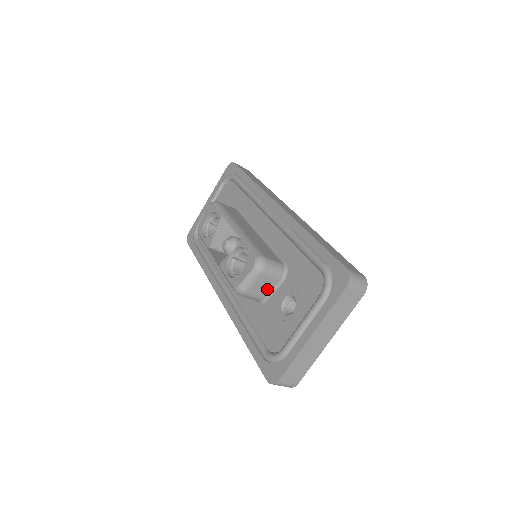
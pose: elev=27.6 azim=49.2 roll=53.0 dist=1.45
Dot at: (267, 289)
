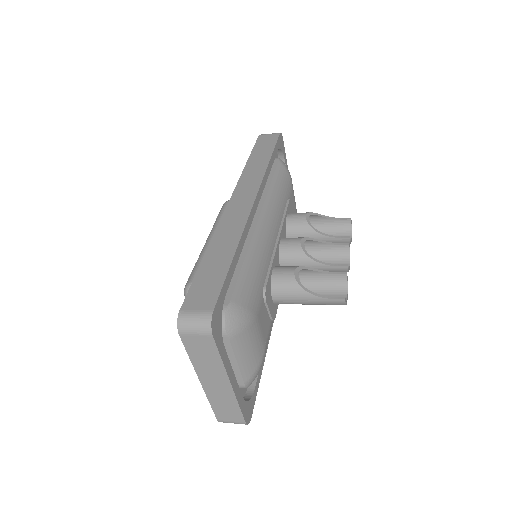
Dot at: occluded
